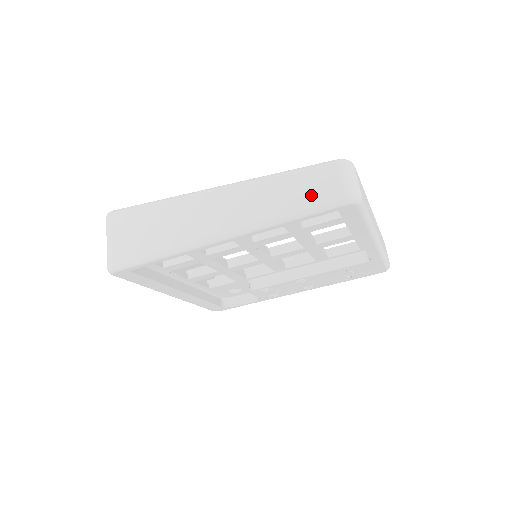
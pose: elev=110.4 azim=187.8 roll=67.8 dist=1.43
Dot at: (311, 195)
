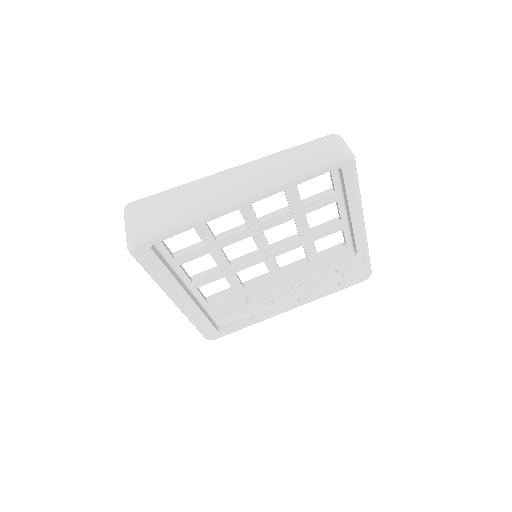
Dot at: (314, 157)
